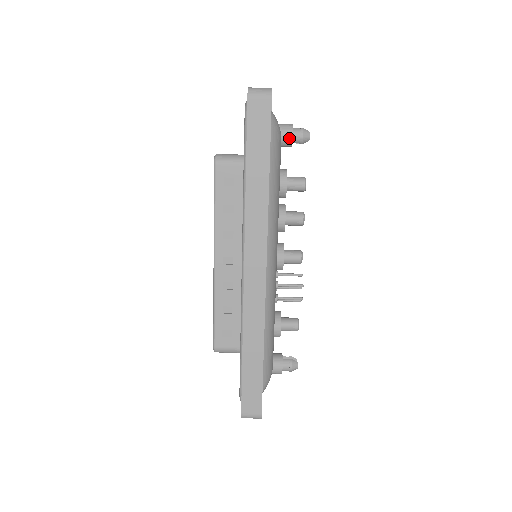
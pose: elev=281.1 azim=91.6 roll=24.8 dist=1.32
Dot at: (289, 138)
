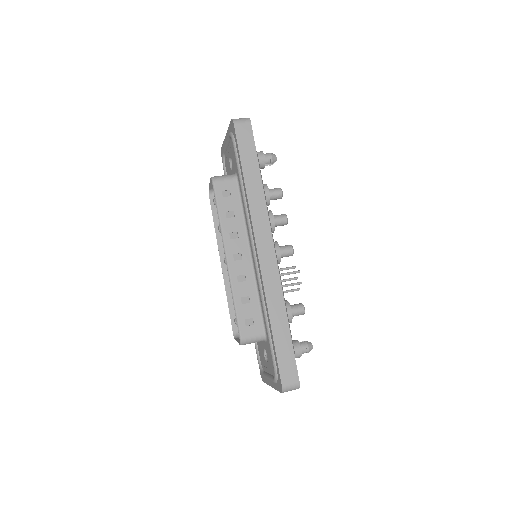
Dot at: (263, 159)
